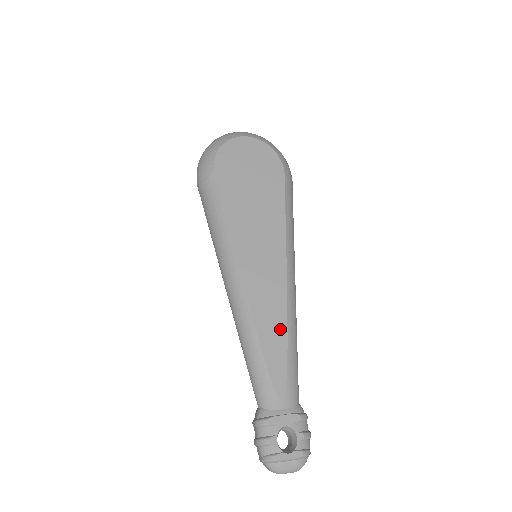
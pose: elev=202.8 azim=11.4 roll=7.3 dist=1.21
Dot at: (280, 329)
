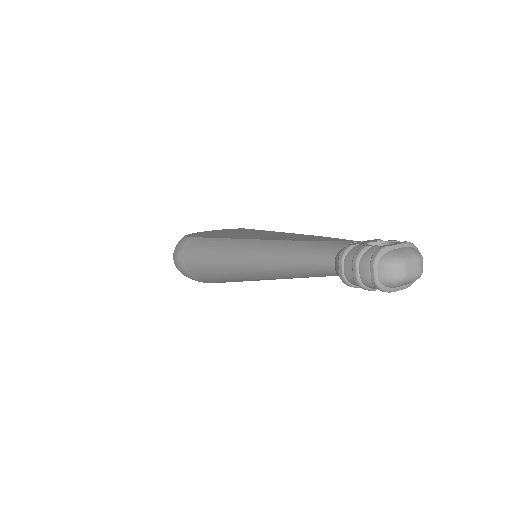
Dot at: (308, 237)
